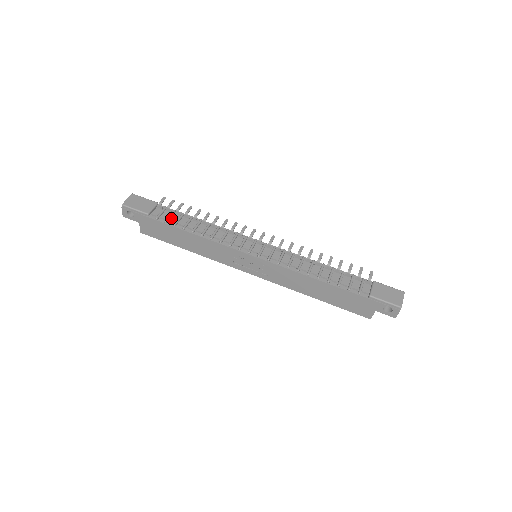
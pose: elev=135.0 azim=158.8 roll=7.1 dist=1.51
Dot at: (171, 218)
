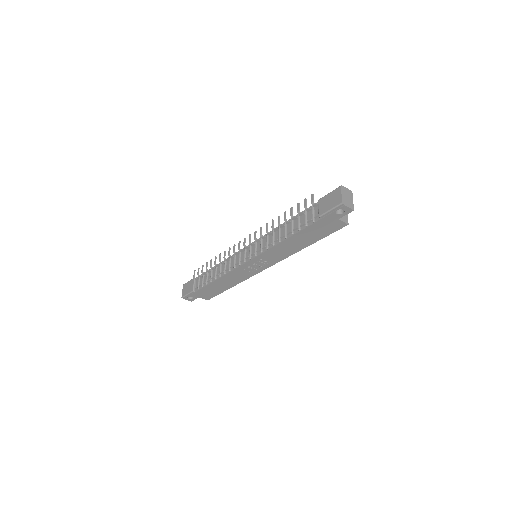
Dot at: (204, 281)
